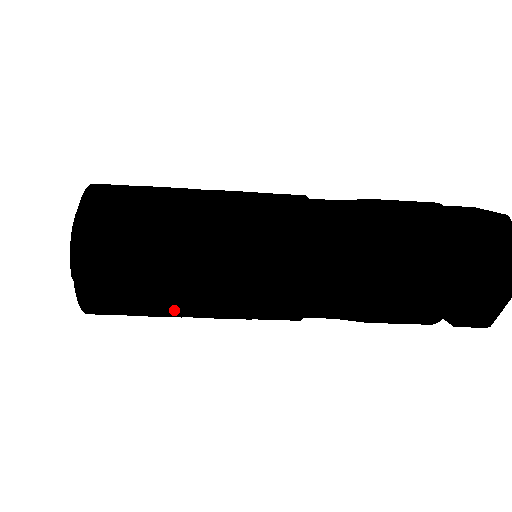
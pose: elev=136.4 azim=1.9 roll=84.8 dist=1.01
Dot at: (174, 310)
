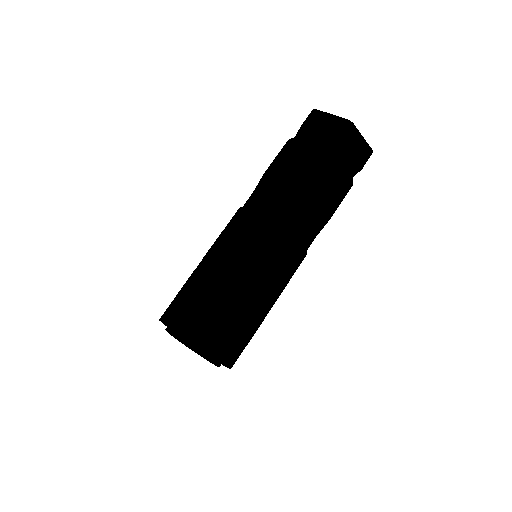
Dot at: occluded
